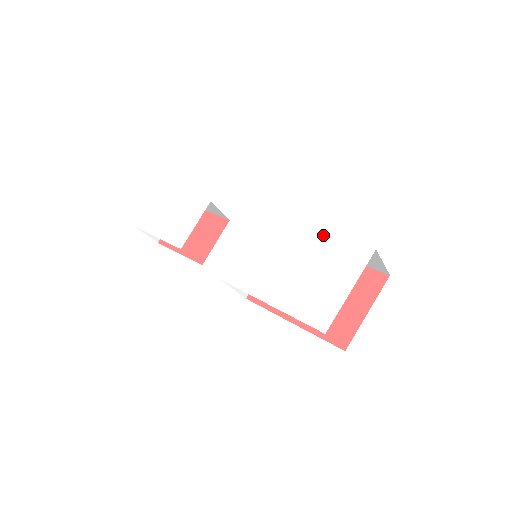
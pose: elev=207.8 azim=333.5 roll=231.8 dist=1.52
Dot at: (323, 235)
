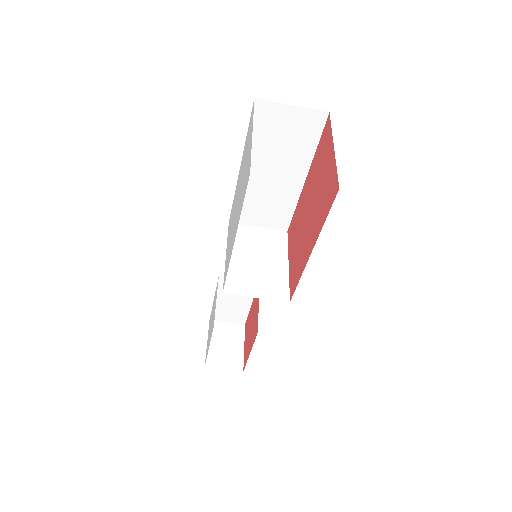
Dot at: (242, 158)
